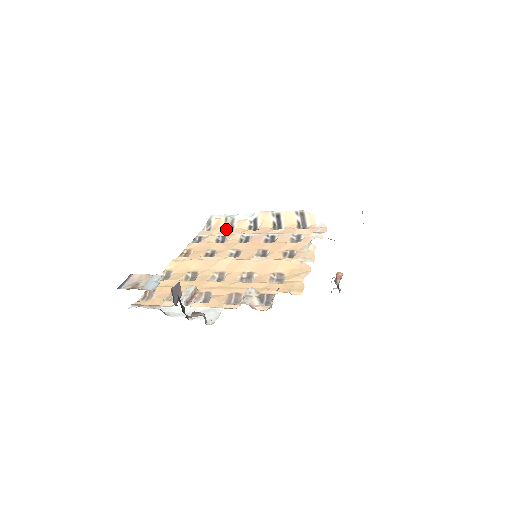
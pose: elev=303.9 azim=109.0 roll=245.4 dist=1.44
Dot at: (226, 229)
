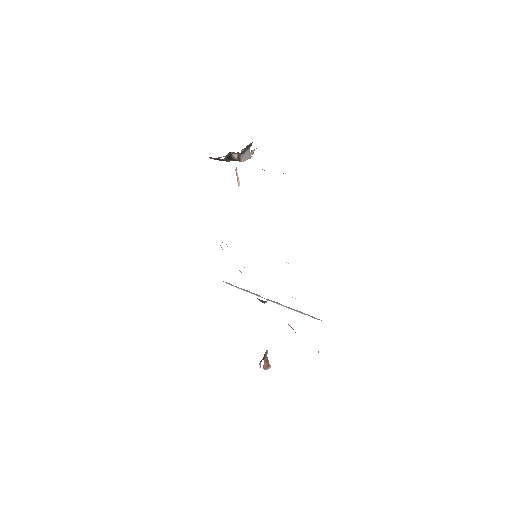
Dot at: (239, 270)
